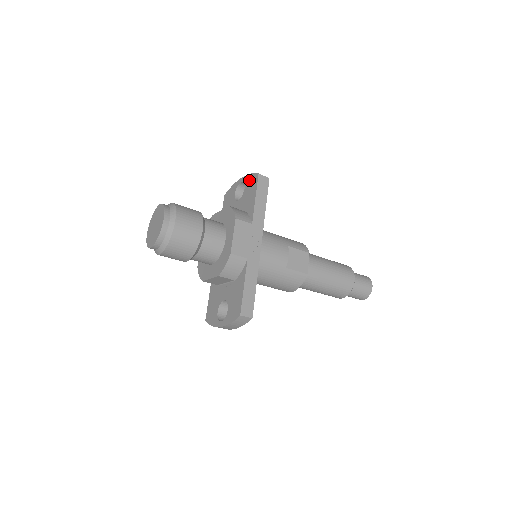
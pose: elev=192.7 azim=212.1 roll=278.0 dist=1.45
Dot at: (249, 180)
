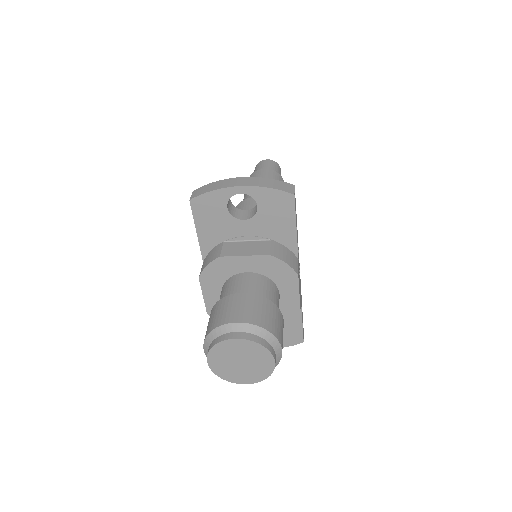
Dot at: (269, 198)
